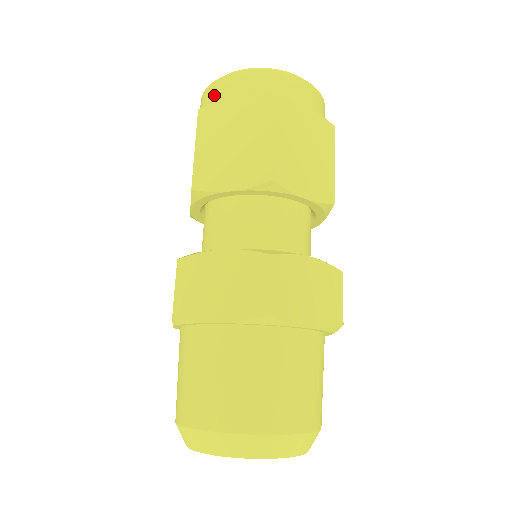
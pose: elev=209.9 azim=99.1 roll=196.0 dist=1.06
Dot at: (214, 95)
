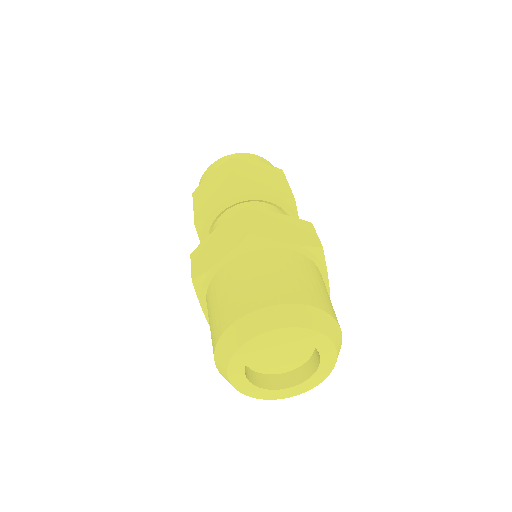
Dot at: occluded
